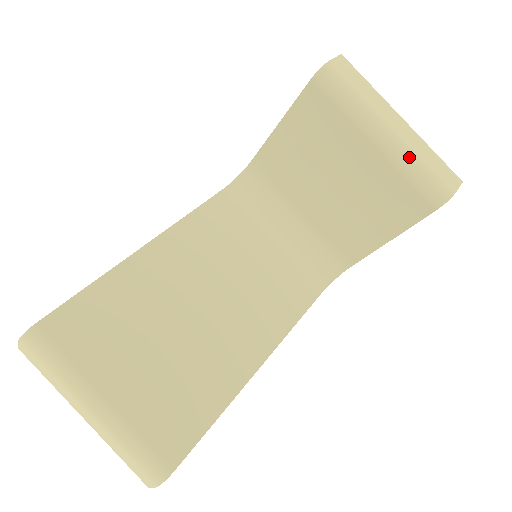
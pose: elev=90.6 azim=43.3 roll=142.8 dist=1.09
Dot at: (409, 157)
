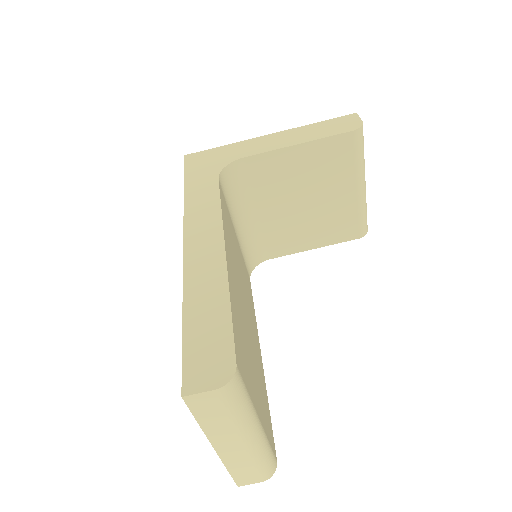
Dot at: (366, 203)
